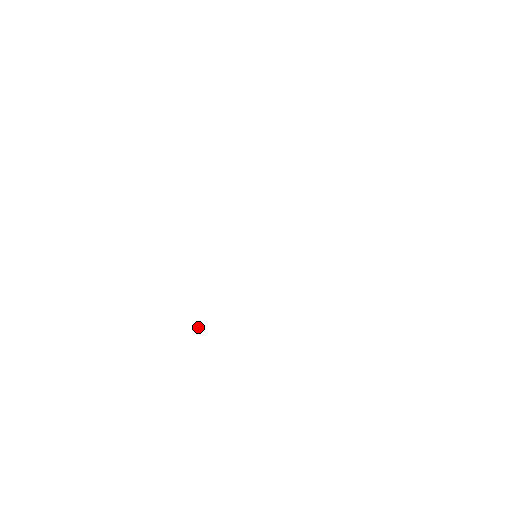
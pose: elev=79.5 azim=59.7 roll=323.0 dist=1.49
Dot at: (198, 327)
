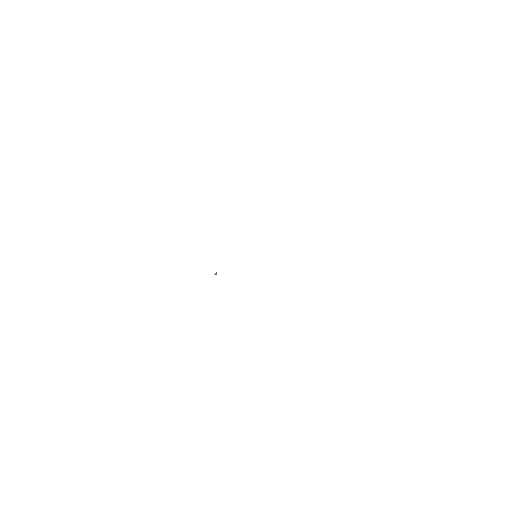
Dot at: occluded
